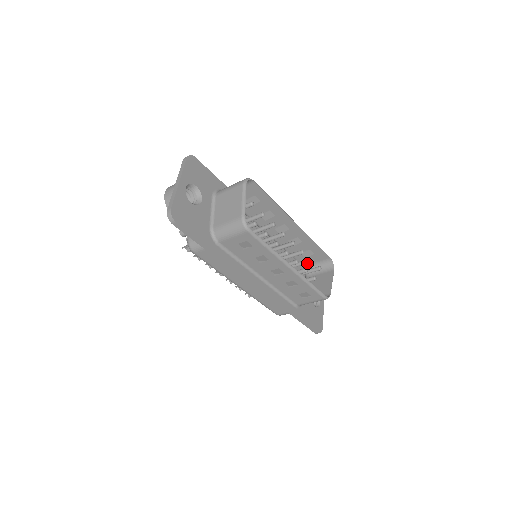
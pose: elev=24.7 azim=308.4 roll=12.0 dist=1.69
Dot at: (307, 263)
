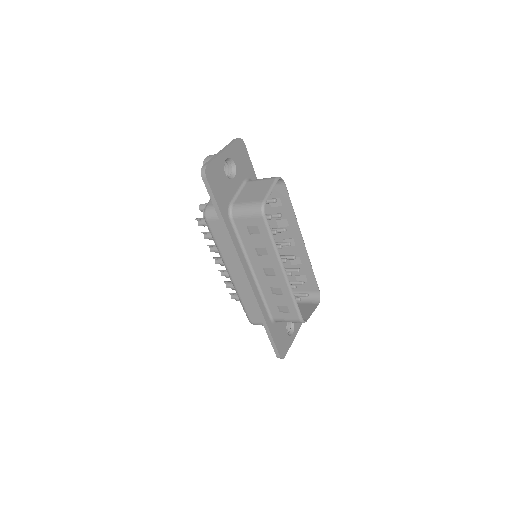
Dot at: (298, 284)
